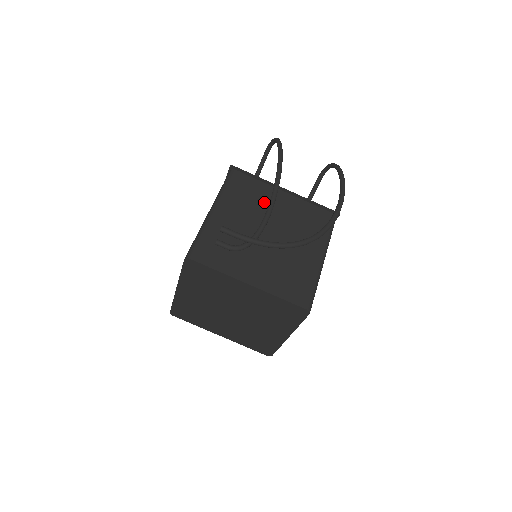
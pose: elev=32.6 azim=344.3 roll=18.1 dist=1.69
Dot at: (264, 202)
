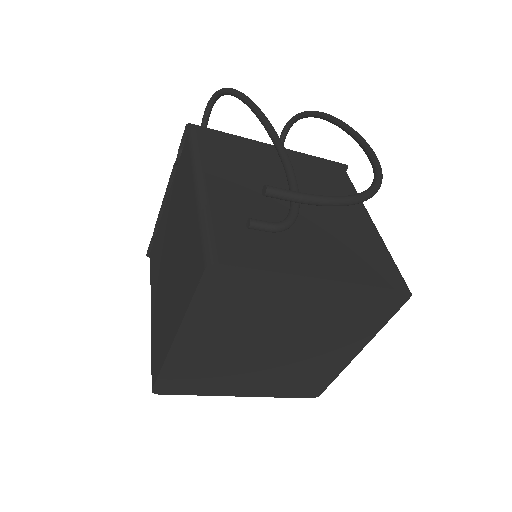
Dot at: (260, 164)
